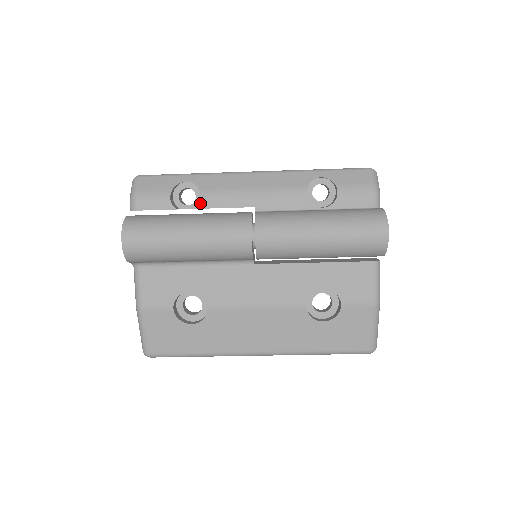
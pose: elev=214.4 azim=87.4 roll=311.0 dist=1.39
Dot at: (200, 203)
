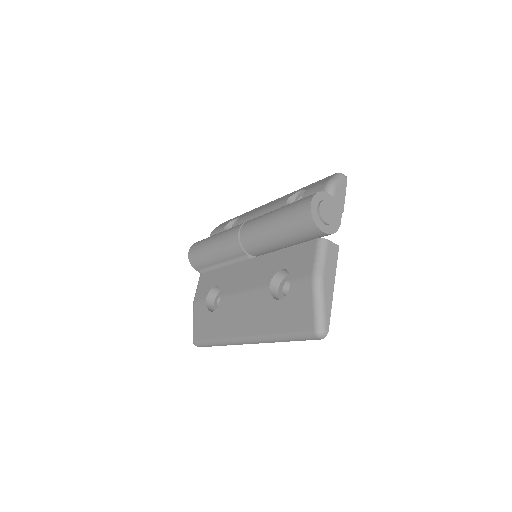
Dot at: (235, 225)
